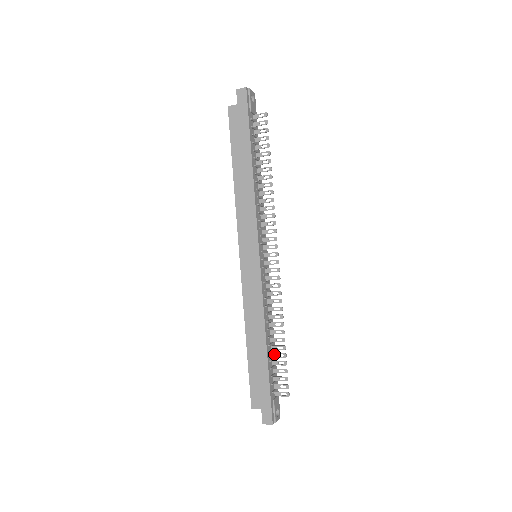
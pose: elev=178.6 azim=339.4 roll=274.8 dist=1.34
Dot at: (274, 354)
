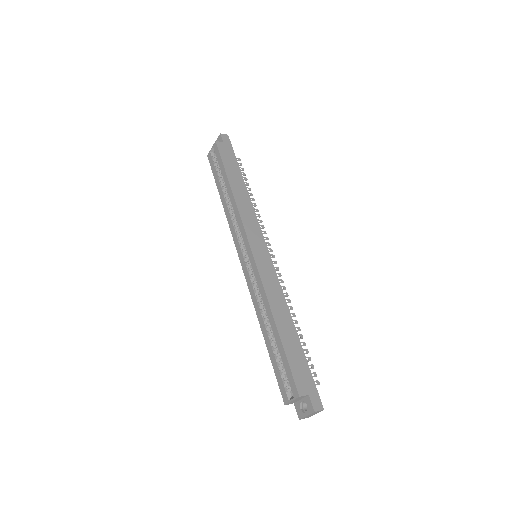
Dot at: occluded
